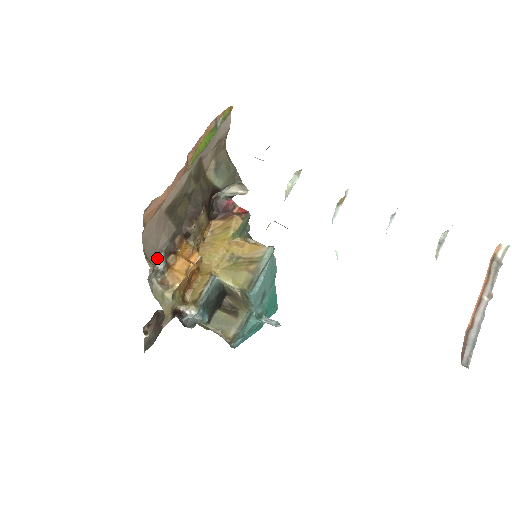
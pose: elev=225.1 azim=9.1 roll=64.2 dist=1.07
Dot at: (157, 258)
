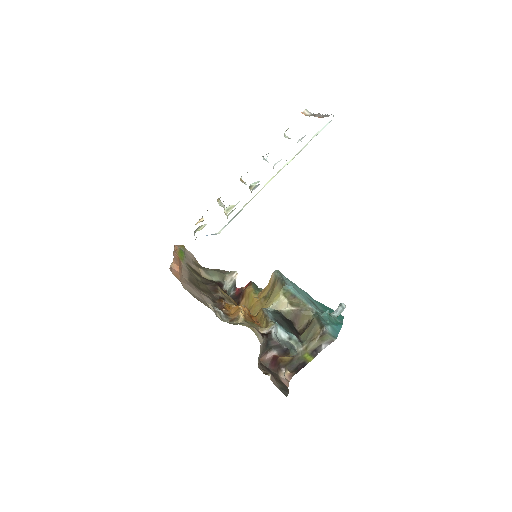
Dot at: occluded
